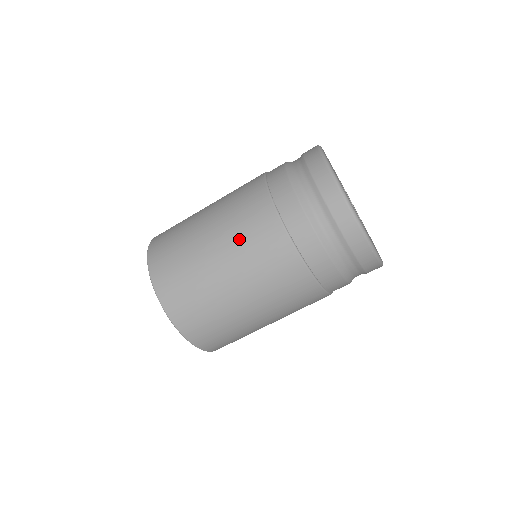
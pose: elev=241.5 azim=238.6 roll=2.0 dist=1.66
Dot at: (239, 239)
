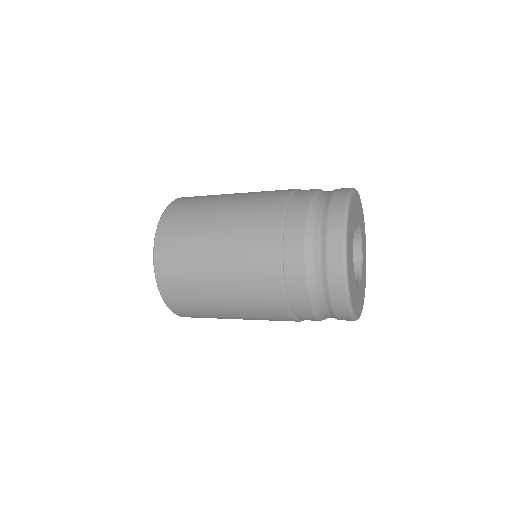
Dot at: (242, 283)
